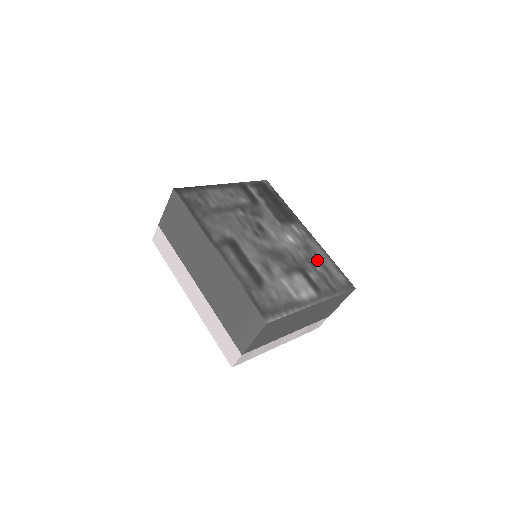
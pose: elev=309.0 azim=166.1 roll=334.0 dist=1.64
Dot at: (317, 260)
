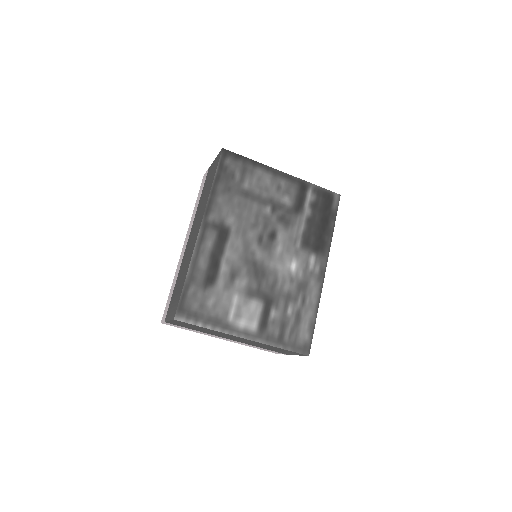
Dot at: (298, 304)
